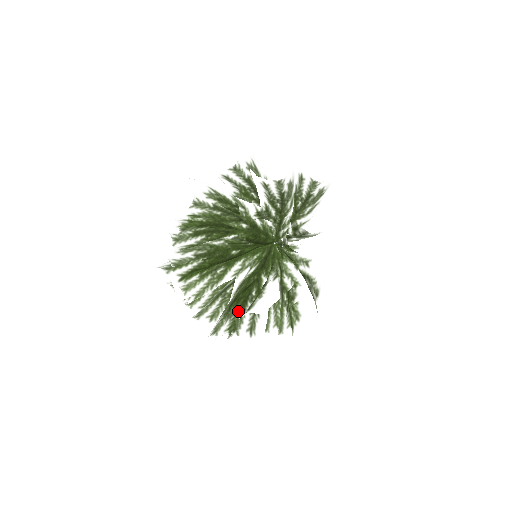
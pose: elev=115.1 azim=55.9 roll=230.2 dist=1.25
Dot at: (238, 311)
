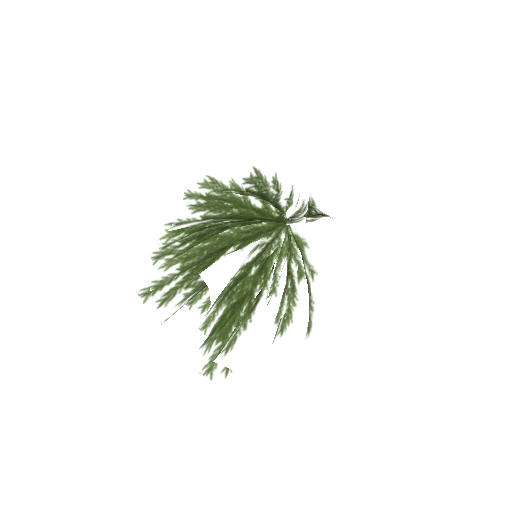
Dot at: occluded
